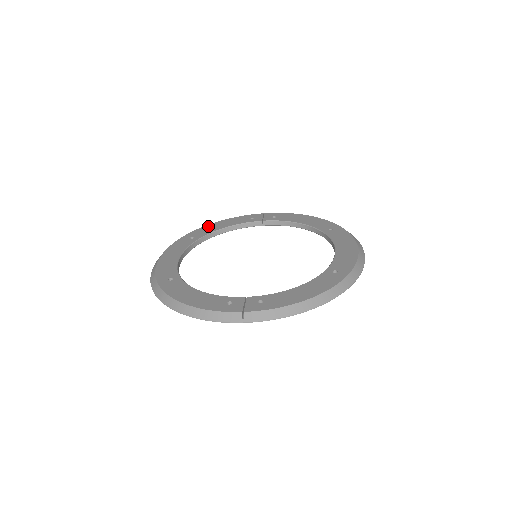
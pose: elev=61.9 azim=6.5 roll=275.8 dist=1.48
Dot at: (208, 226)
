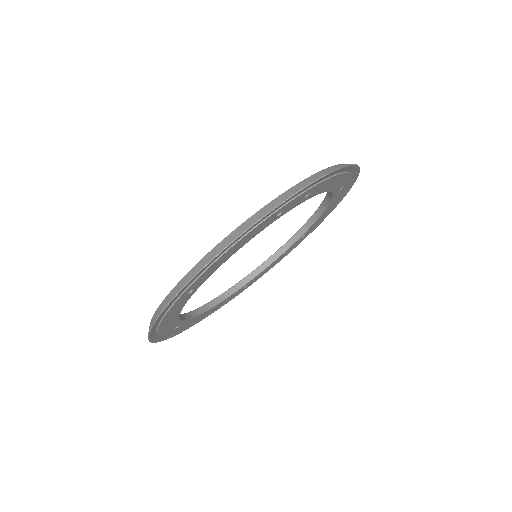
Dot at: occluded
